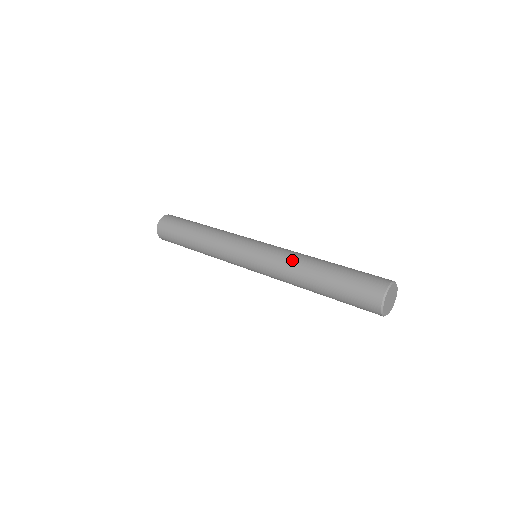
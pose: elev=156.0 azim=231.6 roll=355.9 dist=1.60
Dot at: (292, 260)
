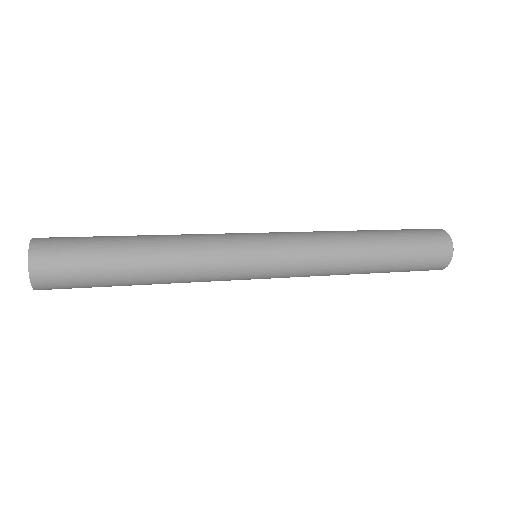
Dot at: (331, 236)
